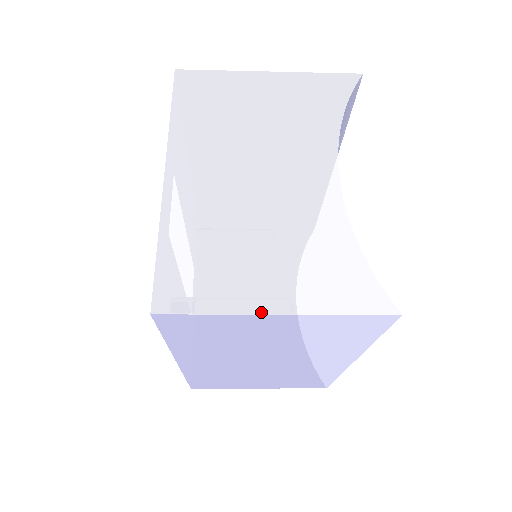
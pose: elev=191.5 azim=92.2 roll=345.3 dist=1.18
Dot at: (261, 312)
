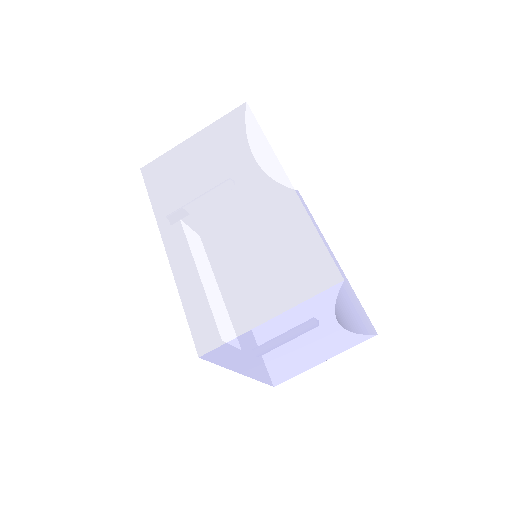
Dot at: (186, 141)
